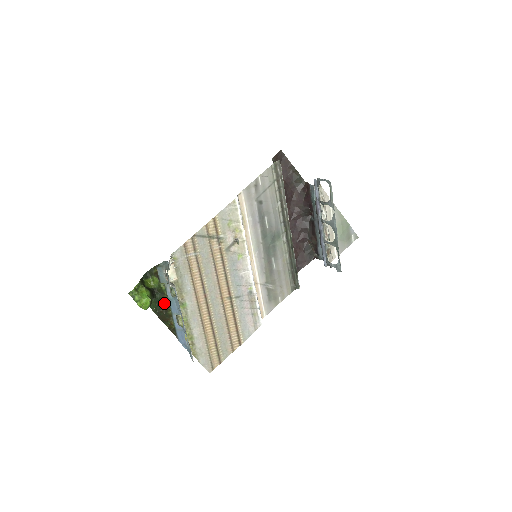
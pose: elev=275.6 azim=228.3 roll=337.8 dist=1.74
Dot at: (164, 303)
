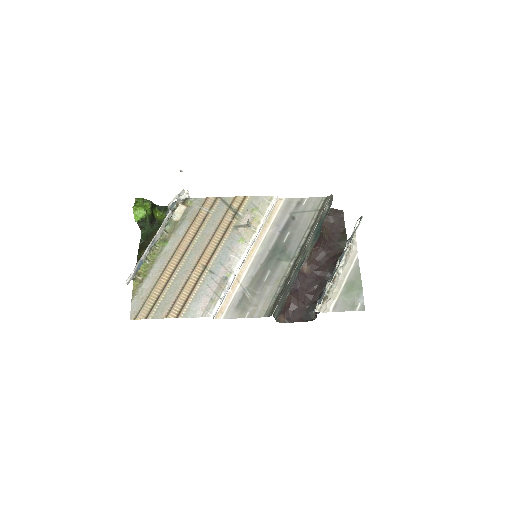
Dot at: (153, 236)
